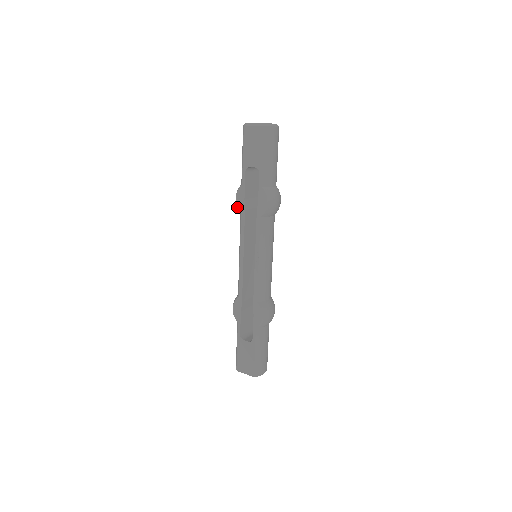
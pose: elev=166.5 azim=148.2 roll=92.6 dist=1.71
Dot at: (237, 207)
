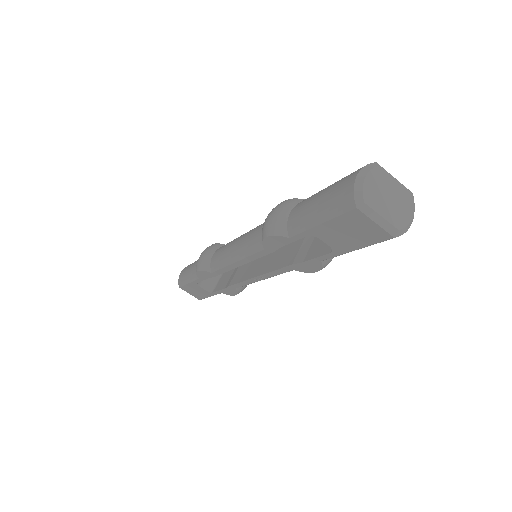
Dot at: (263, 242)
